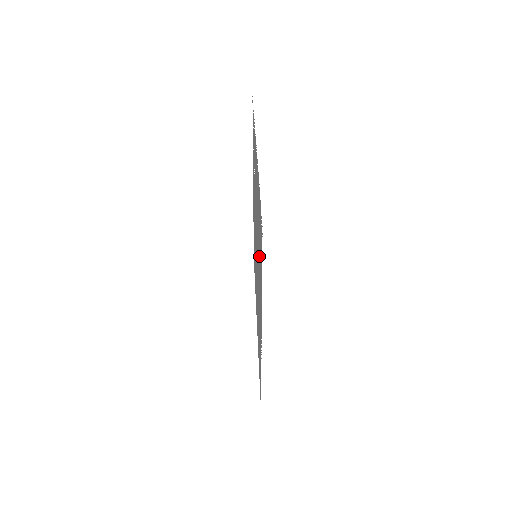
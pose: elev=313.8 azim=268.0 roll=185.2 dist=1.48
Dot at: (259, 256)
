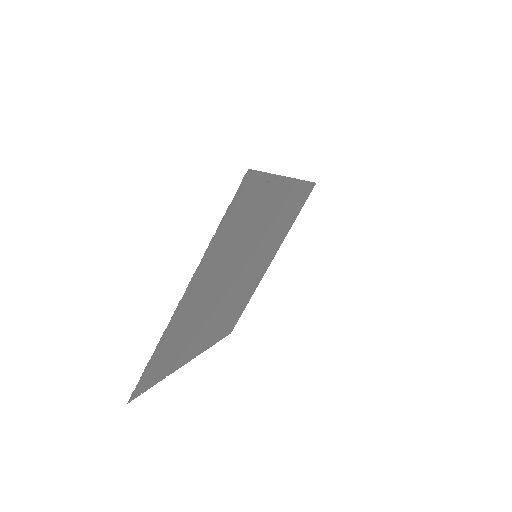
Dot at: (186, 341)
